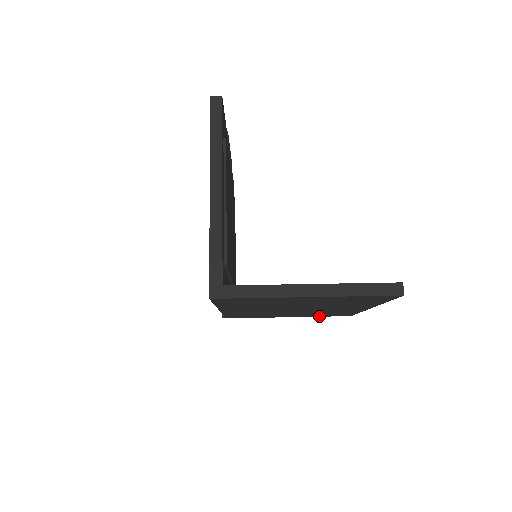
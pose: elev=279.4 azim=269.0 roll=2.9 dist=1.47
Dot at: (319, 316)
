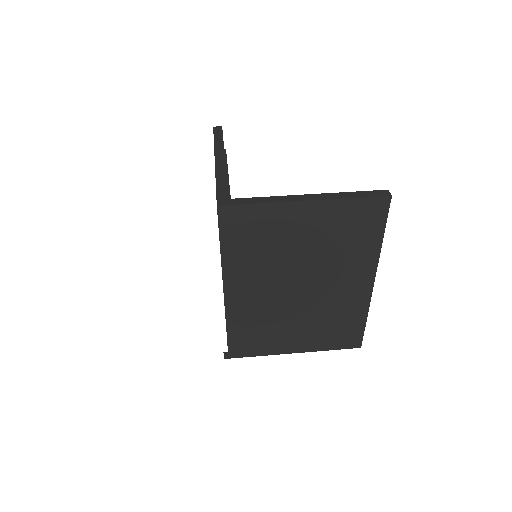
Dot at: (328, 348)
